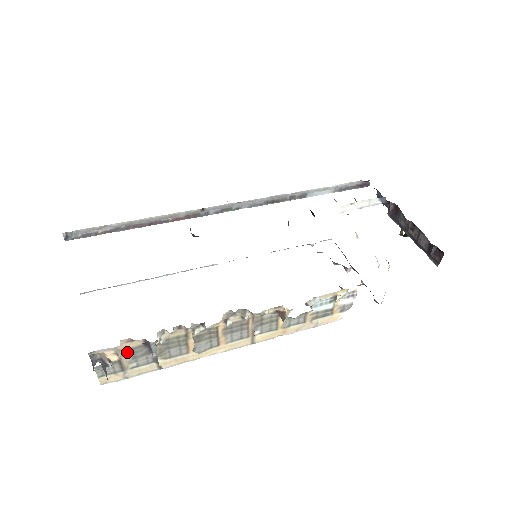
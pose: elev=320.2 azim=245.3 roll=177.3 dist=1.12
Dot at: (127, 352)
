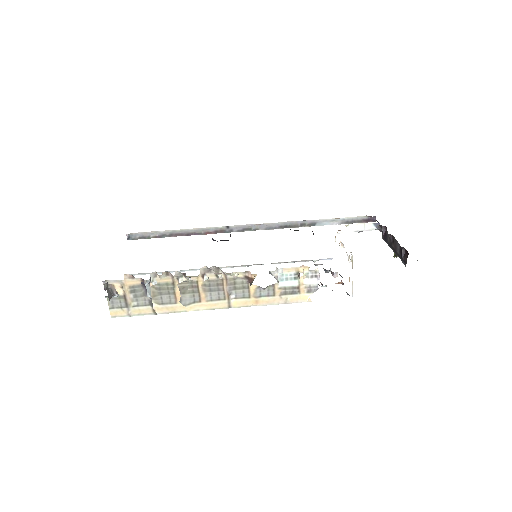
Dot at: (130, 289)
